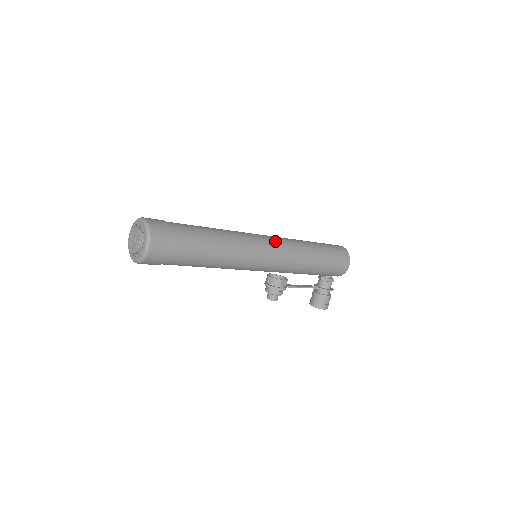
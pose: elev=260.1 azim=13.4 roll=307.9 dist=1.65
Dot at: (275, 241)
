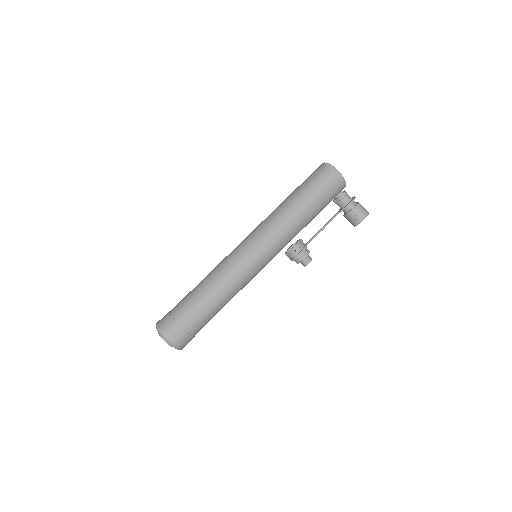
Dot at: (252, 235)
